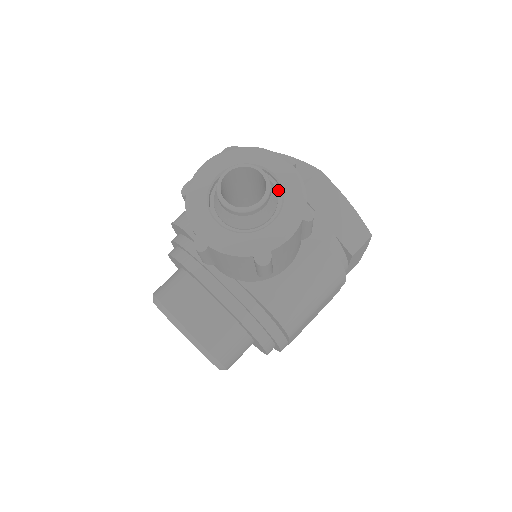
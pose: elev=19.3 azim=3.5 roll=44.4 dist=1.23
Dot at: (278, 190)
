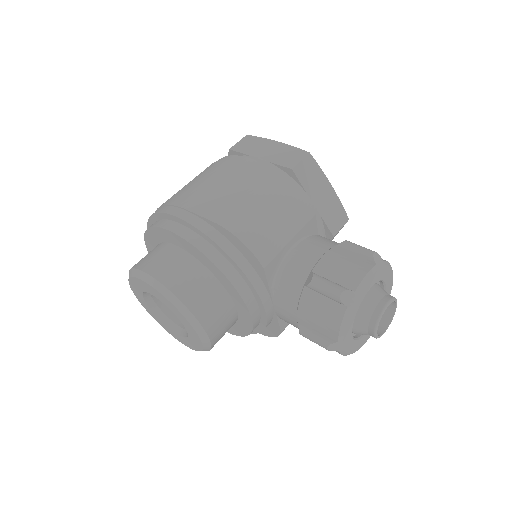
Dot at: occluded
